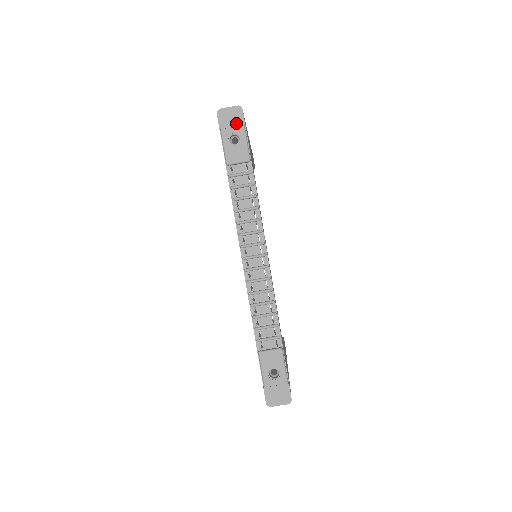
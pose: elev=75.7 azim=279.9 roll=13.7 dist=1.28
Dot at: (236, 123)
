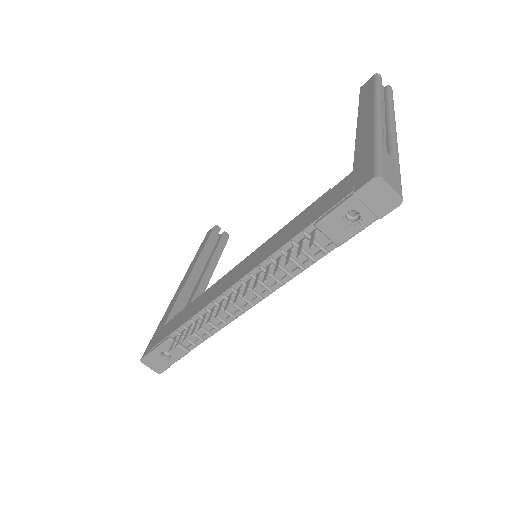
Dot at: (376, 208)
